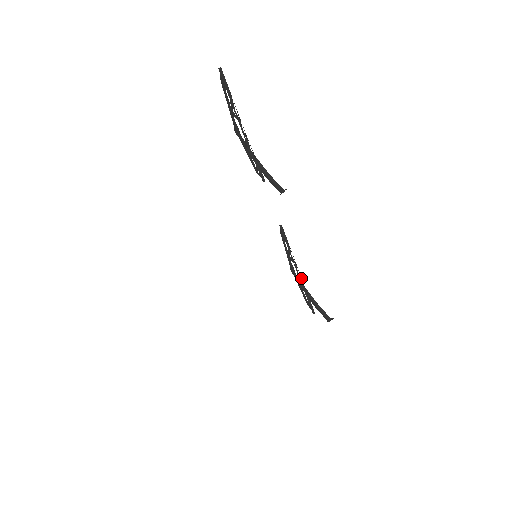
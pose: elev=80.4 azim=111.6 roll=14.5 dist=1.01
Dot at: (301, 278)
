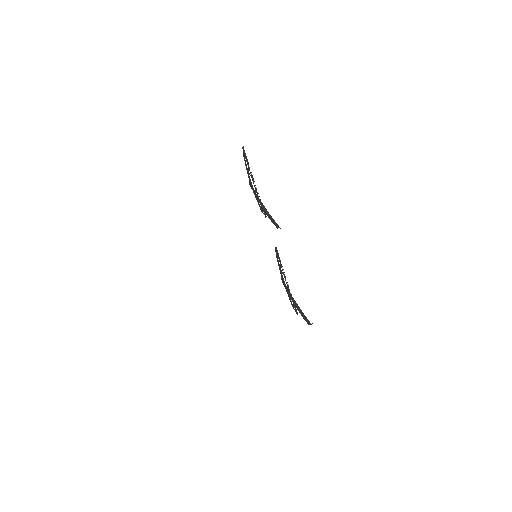
Dot at: occluded
